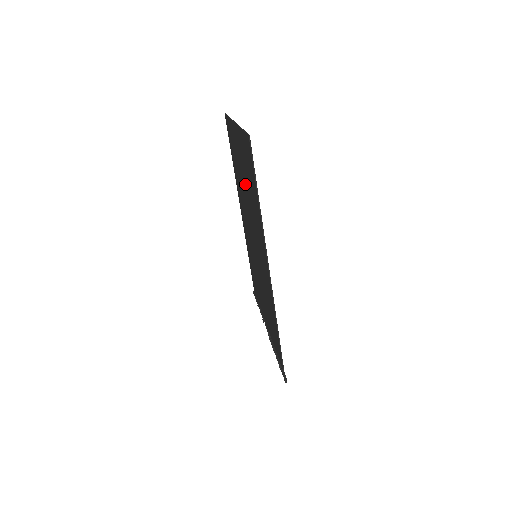
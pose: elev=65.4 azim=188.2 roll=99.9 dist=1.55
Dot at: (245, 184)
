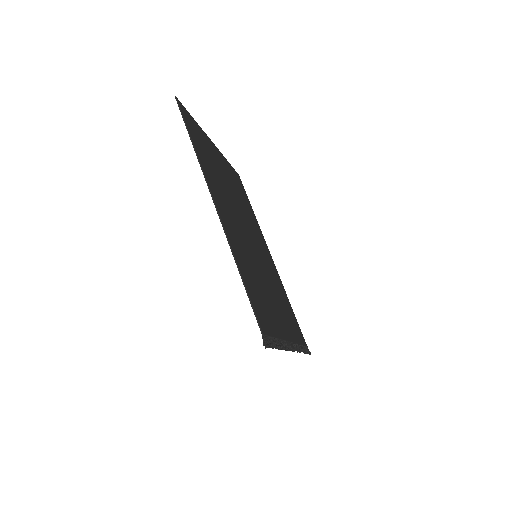
Dot at: occluded
